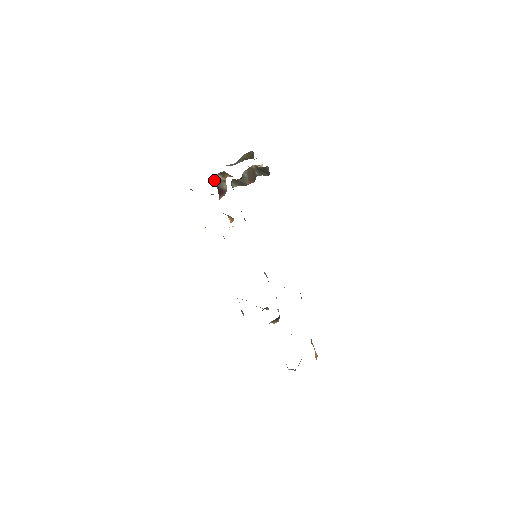
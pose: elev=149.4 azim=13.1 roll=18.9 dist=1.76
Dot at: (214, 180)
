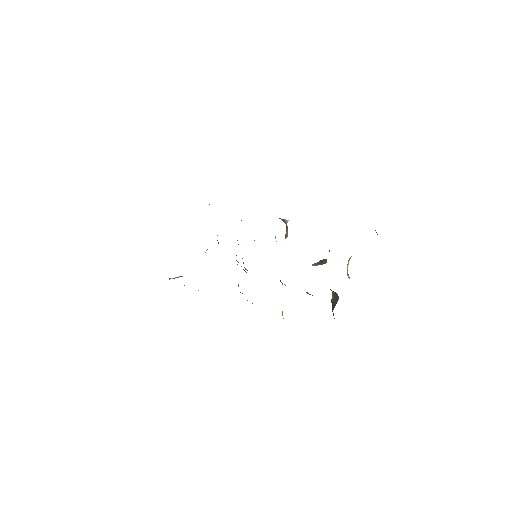
Dot at: occluded
